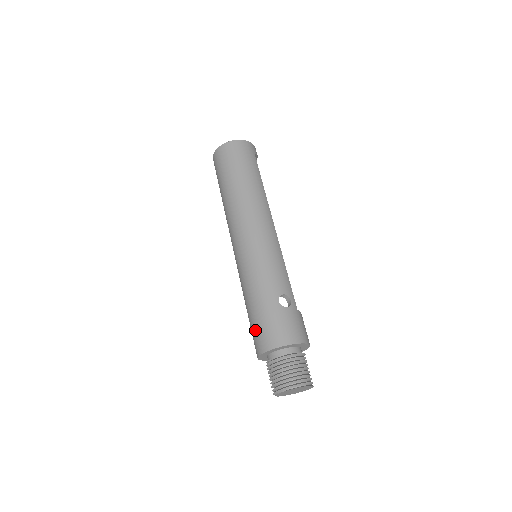
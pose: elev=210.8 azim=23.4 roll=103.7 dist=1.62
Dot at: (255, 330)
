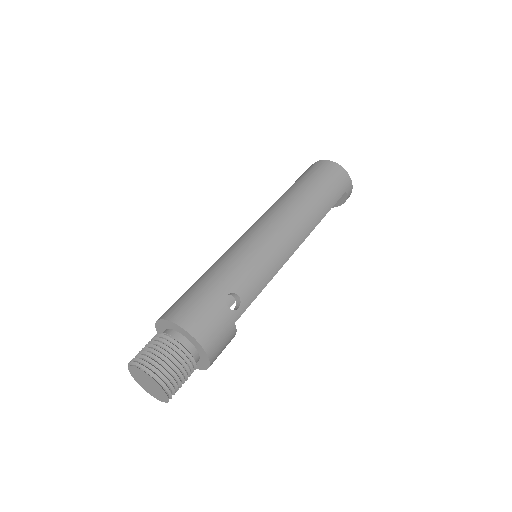
Dot at: (181, 297)
